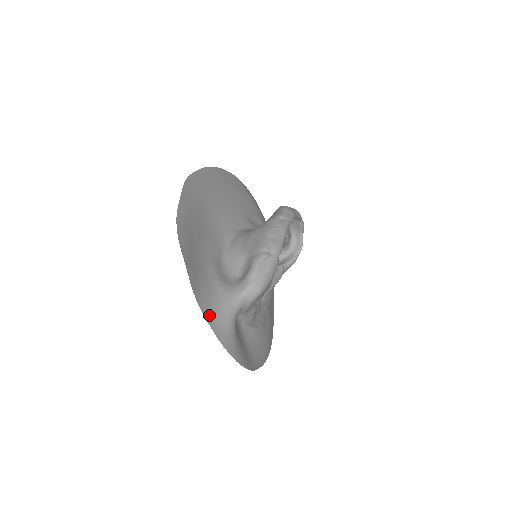
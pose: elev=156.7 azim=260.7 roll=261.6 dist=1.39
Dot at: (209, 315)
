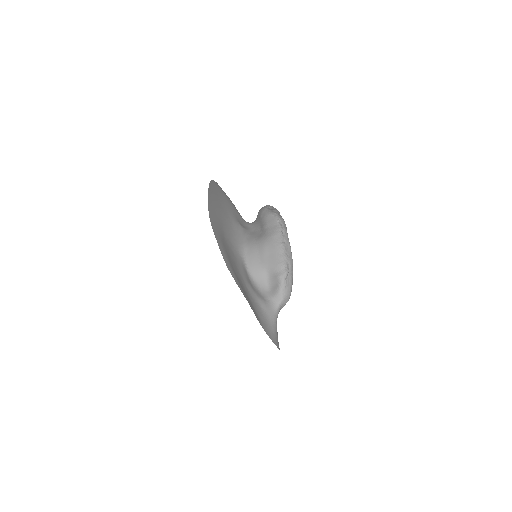
Dot at: (268, 332)
